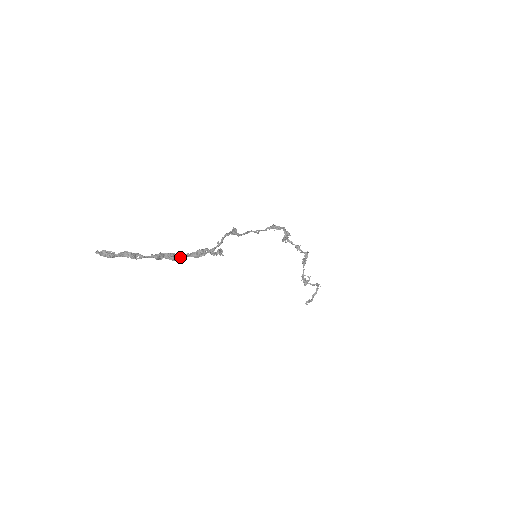
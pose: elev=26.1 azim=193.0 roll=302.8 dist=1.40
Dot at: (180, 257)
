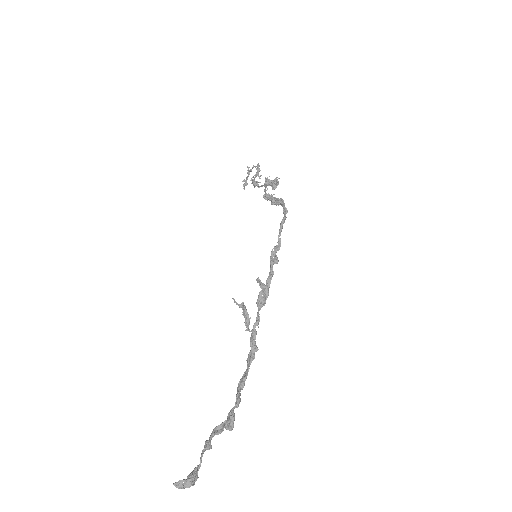
Dot at: occluded
